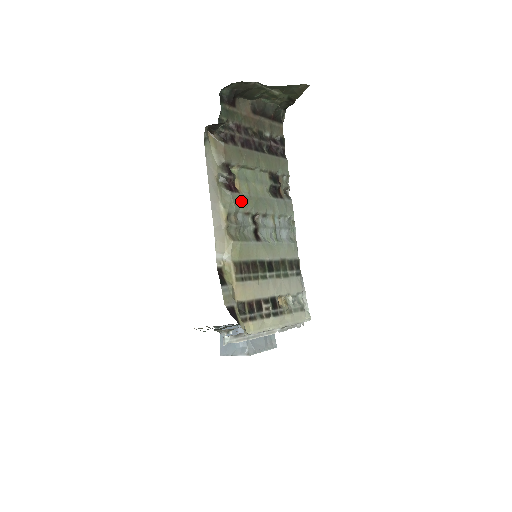
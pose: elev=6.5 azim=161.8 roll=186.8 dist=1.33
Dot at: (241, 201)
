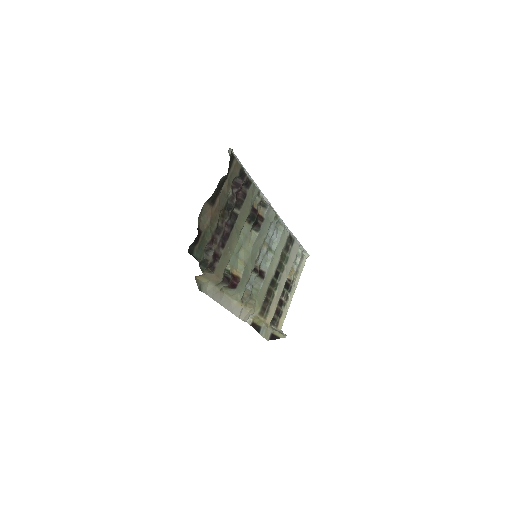
Dot at: (244, 279)
